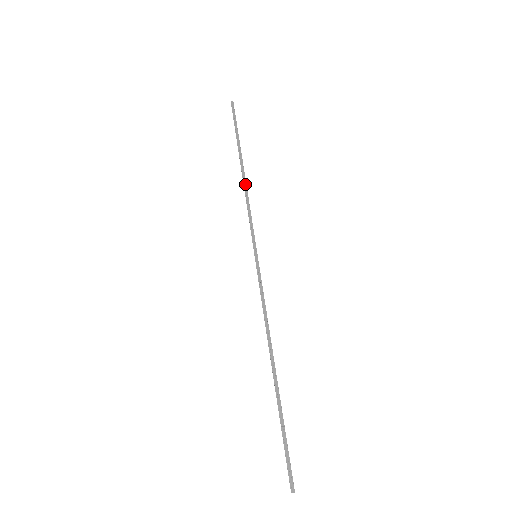
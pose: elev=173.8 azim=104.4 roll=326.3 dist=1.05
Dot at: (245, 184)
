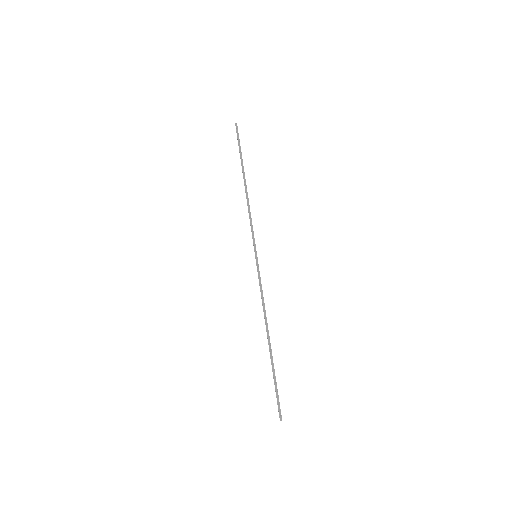
Dot at: (247, 197)
